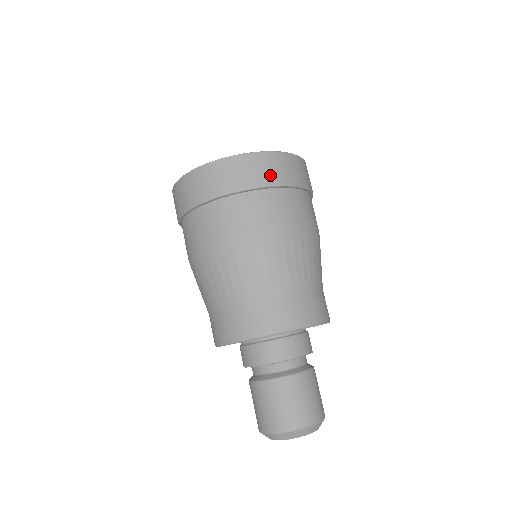
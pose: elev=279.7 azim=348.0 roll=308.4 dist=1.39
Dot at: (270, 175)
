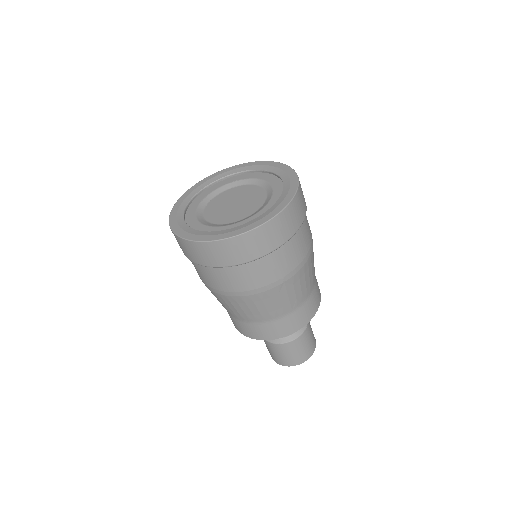
Dot at: (250, 253)
